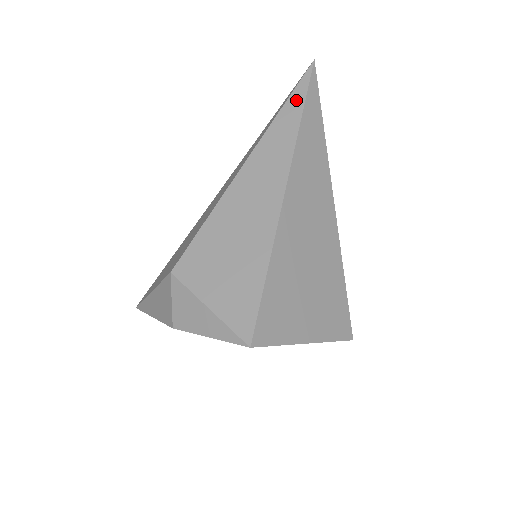
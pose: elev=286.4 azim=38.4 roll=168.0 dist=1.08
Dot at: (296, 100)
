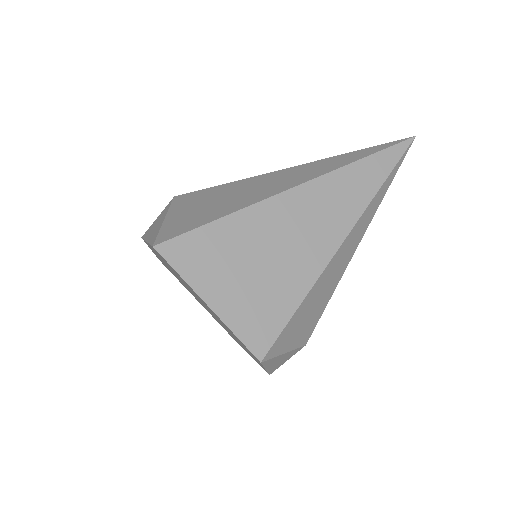
Dot at: (373, 149)
